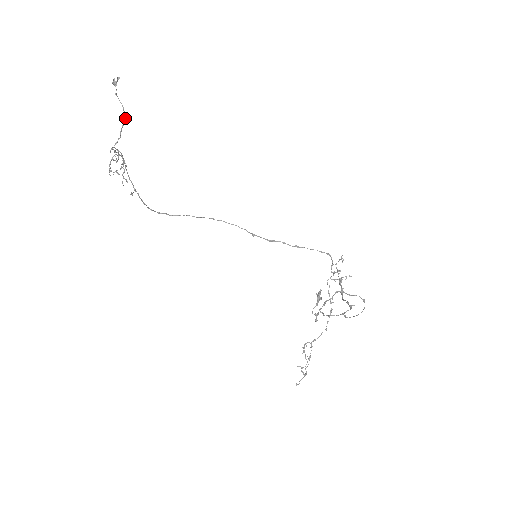
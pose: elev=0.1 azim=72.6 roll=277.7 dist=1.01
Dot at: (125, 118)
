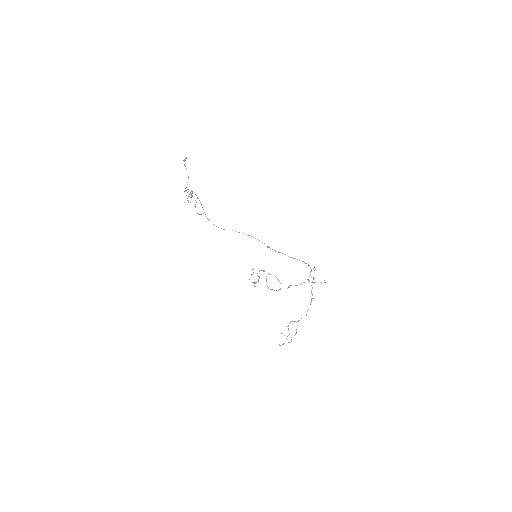
Dot at: occluded
